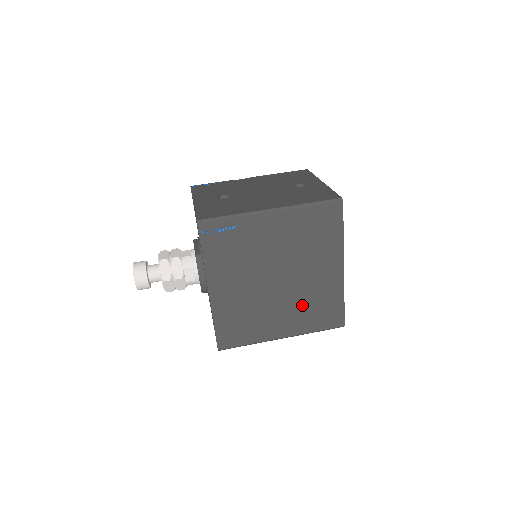
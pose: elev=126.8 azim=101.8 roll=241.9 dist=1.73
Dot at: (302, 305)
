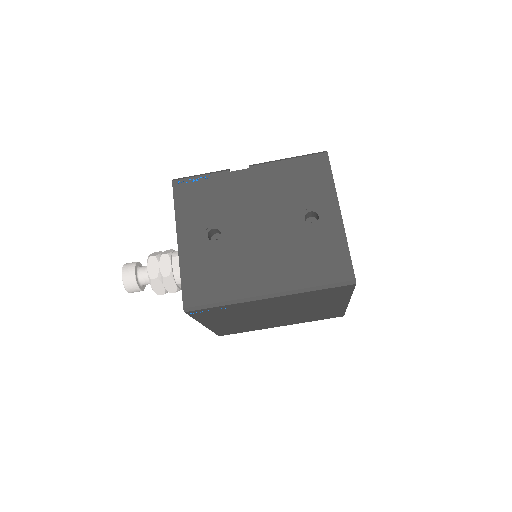
Dot at: (301, 317)
